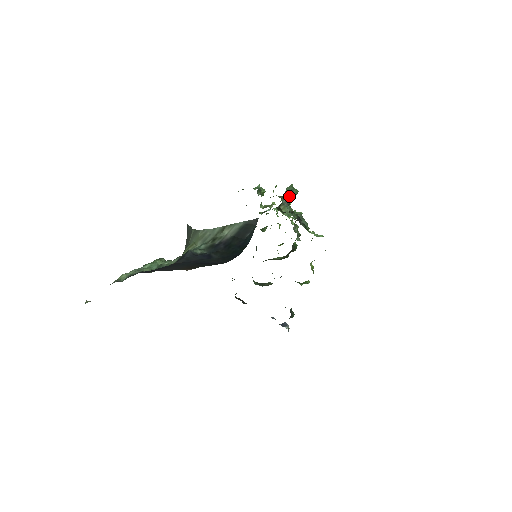
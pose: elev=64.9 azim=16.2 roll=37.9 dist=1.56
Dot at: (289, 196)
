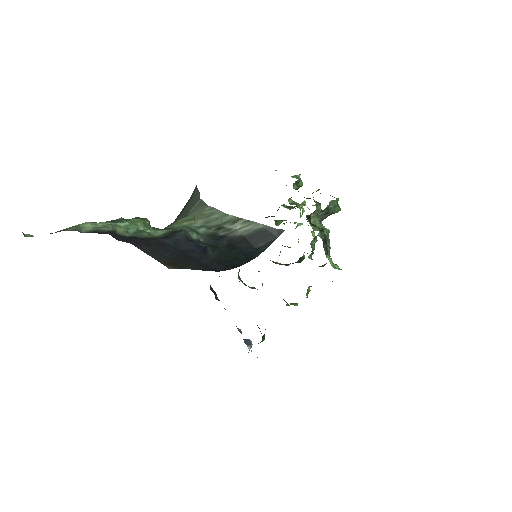
Dot at: (328, 211)
